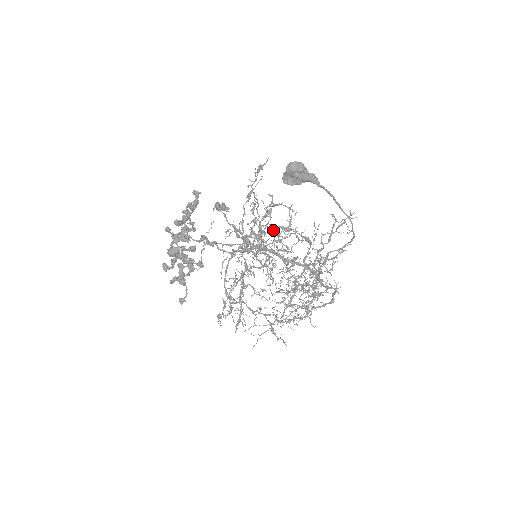
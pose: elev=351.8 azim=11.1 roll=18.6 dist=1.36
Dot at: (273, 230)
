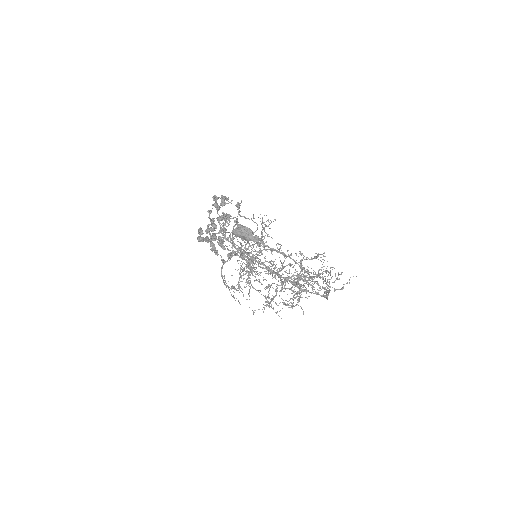
Dot at: occluded
